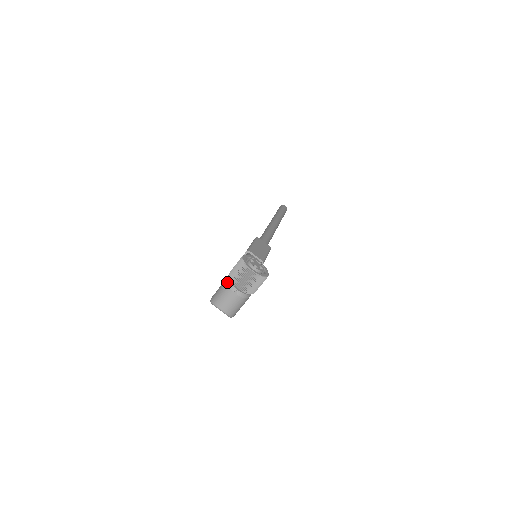
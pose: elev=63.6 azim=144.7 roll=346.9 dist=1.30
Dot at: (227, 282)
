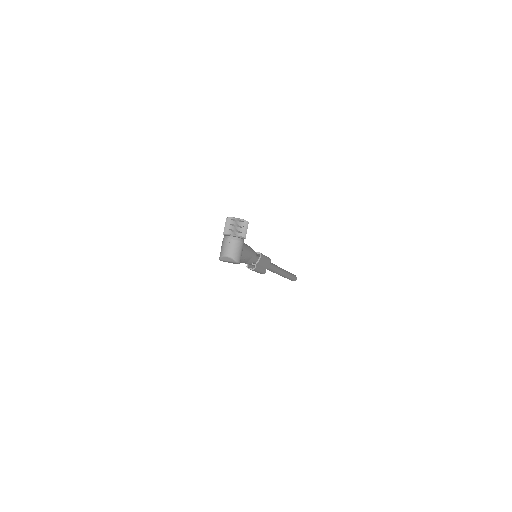
Dot at: (223, 238)
